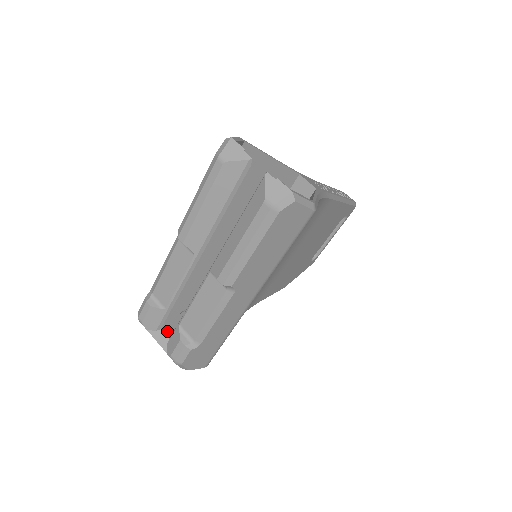
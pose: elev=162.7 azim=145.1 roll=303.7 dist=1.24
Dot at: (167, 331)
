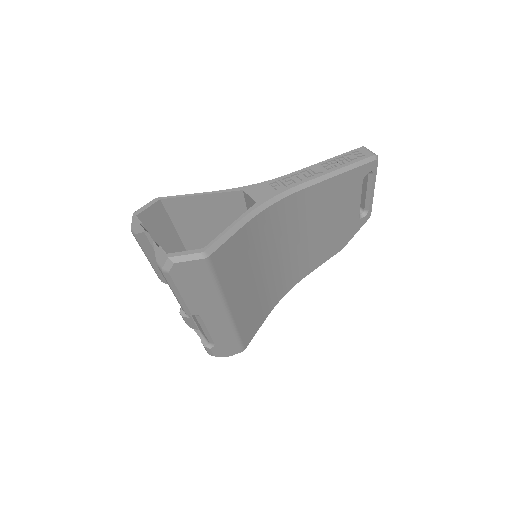
Dot at: occluded
